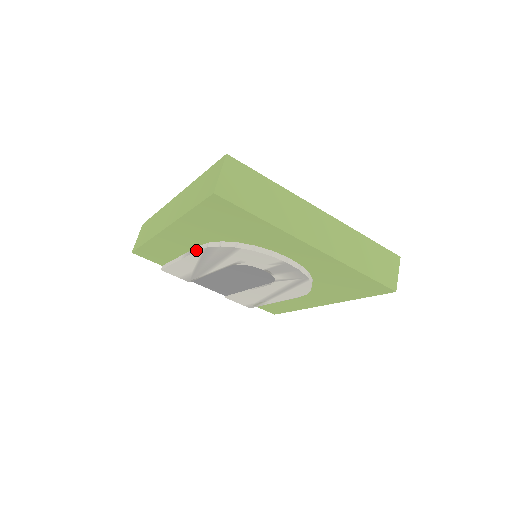
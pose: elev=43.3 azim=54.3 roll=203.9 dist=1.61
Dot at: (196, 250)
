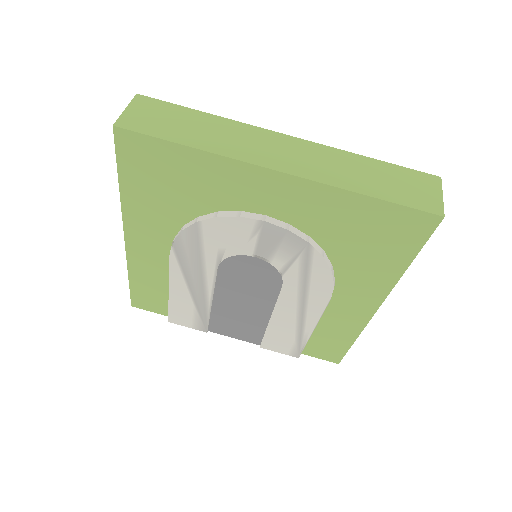
Dot at: (169, 257)
